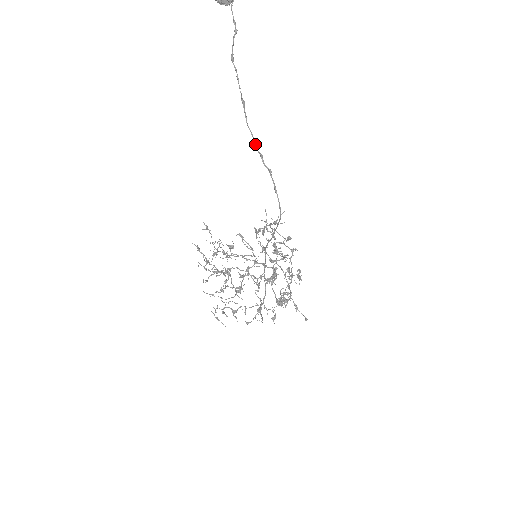
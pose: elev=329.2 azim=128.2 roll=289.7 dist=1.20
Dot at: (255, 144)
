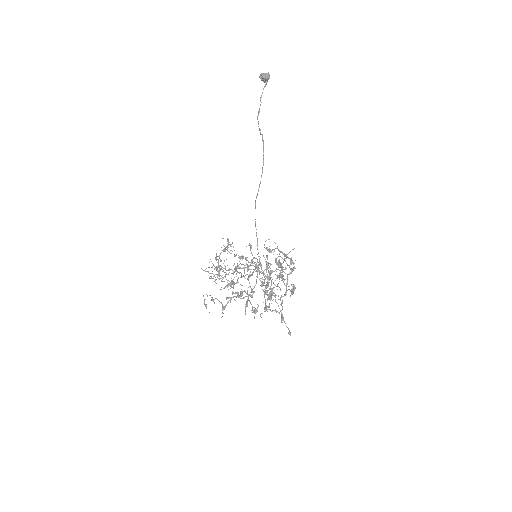
Dot at: (258, 126)
